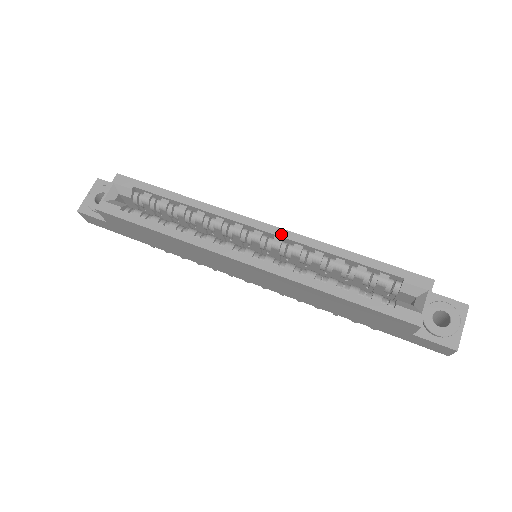
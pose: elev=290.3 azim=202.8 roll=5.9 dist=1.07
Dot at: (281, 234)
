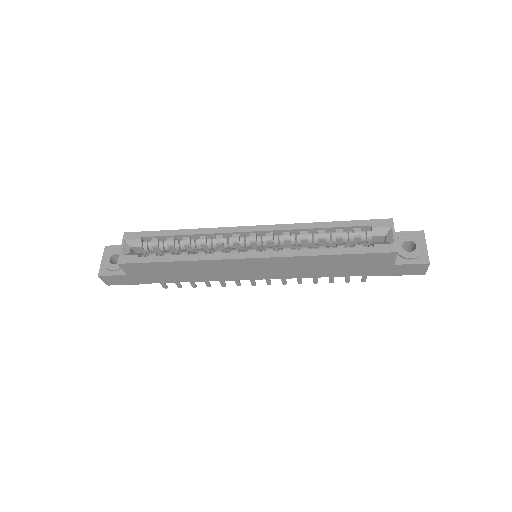
Dot at: (271, 229)
